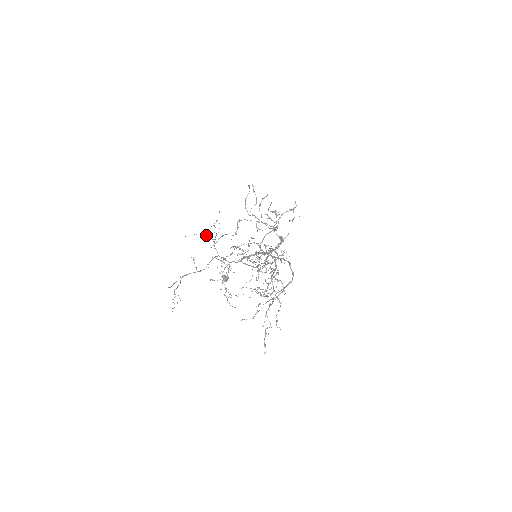
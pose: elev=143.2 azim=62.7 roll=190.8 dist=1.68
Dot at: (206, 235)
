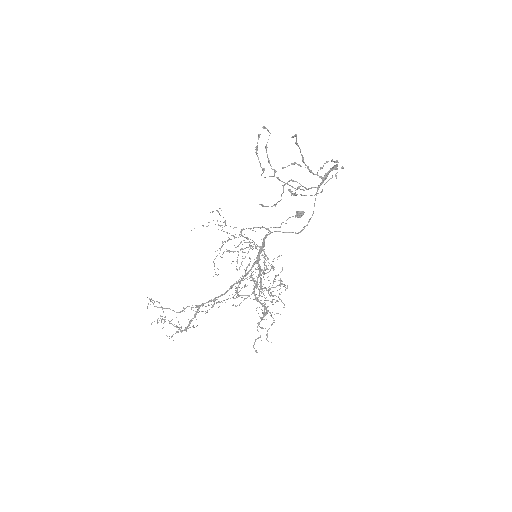
Dot at: occluded
